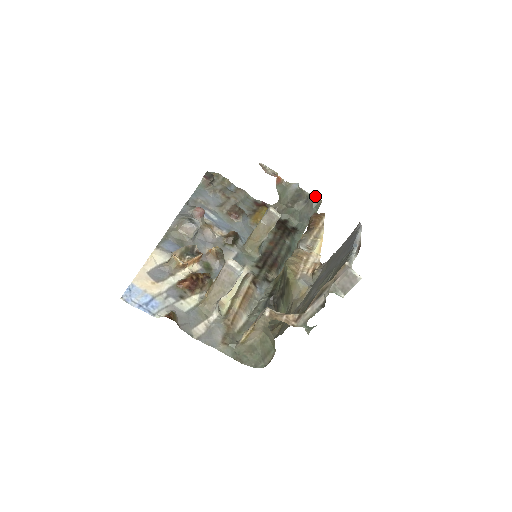
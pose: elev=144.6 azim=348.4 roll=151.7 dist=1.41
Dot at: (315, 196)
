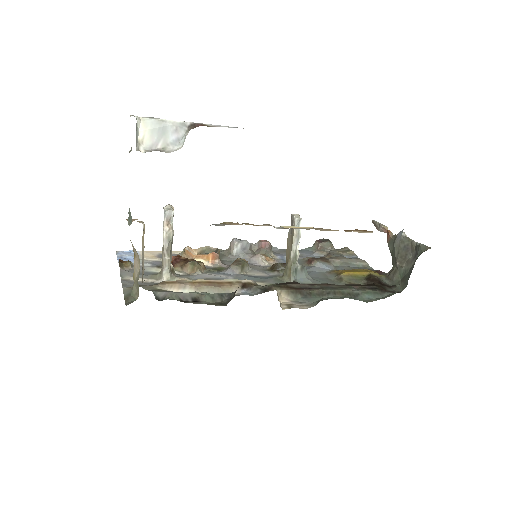
Dot at: (424, 245)
